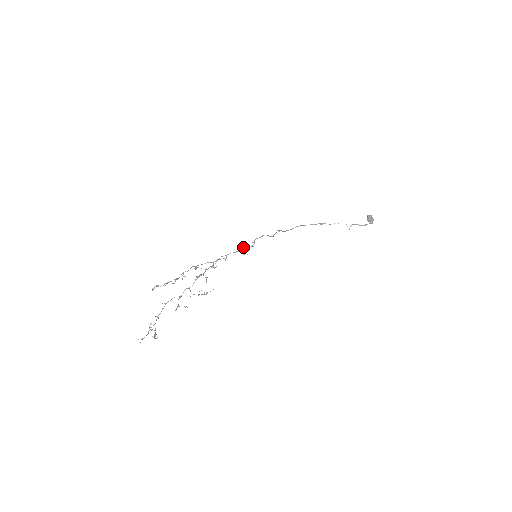
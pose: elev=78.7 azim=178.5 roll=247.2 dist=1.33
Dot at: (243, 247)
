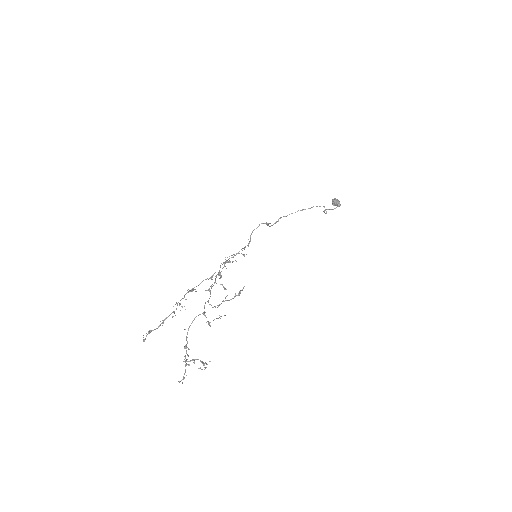
Dot at: occluded
